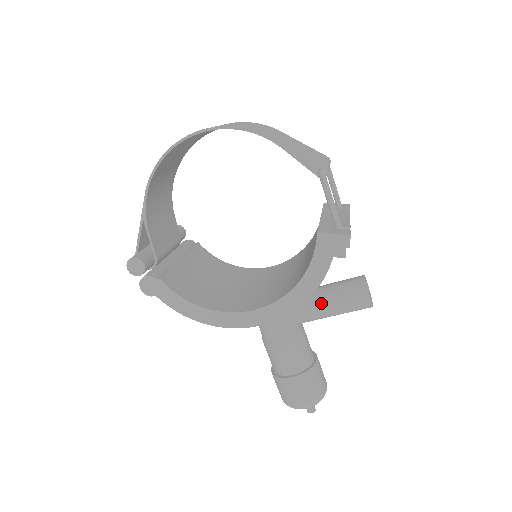
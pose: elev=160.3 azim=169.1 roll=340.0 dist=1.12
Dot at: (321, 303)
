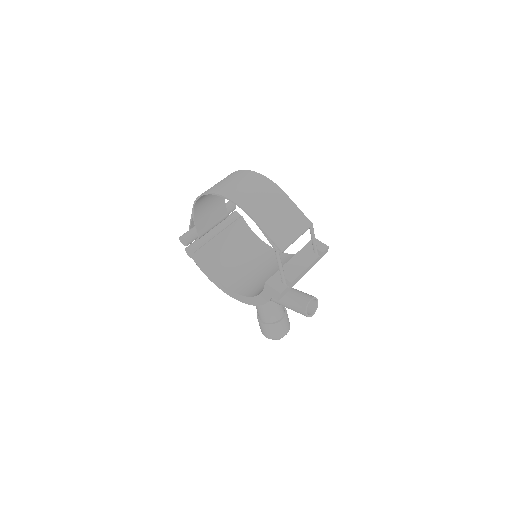
Dot at: (282, 300)
